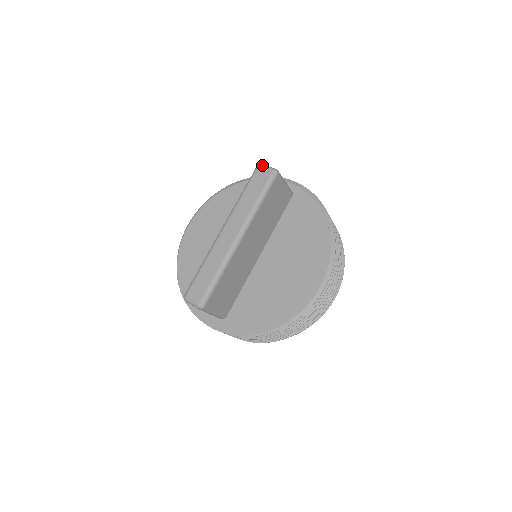
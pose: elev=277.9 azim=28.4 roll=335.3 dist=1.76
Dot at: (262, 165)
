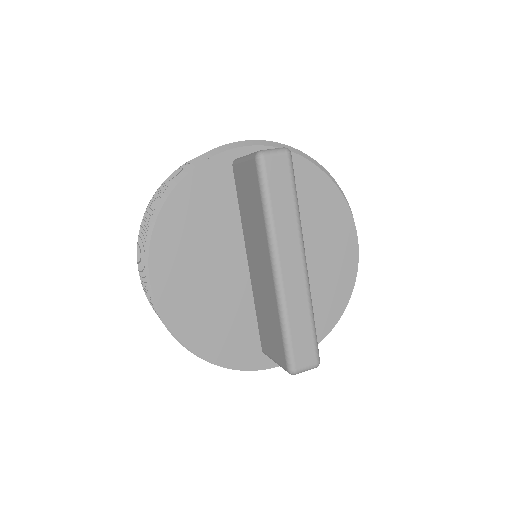
Dot at: (267, 153)
